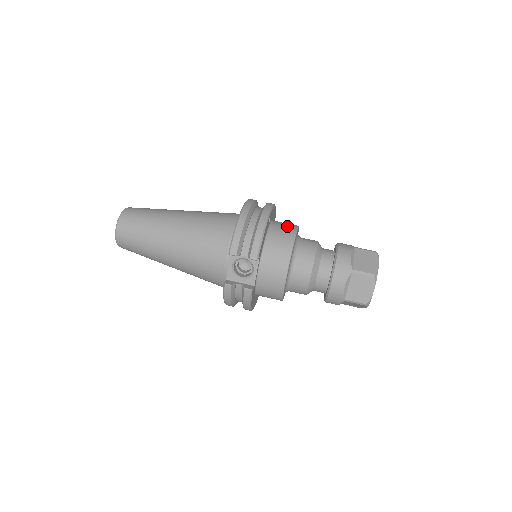
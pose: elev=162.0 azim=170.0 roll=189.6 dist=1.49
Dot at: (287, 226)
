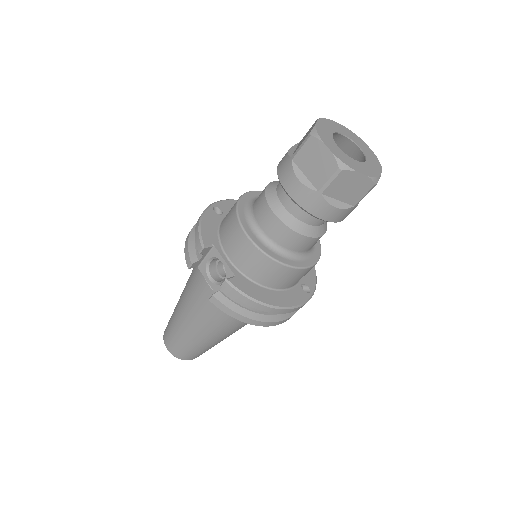
Dot at: occluded
